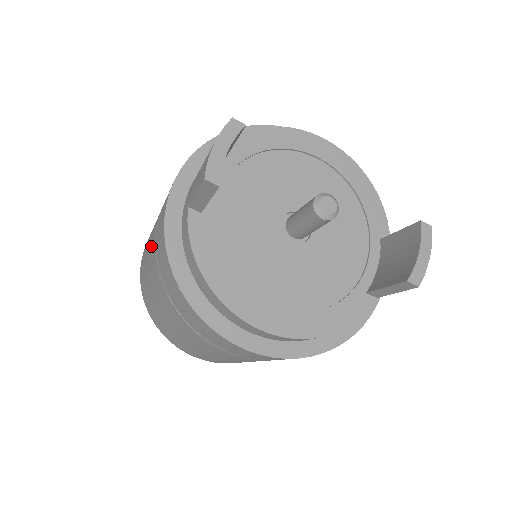
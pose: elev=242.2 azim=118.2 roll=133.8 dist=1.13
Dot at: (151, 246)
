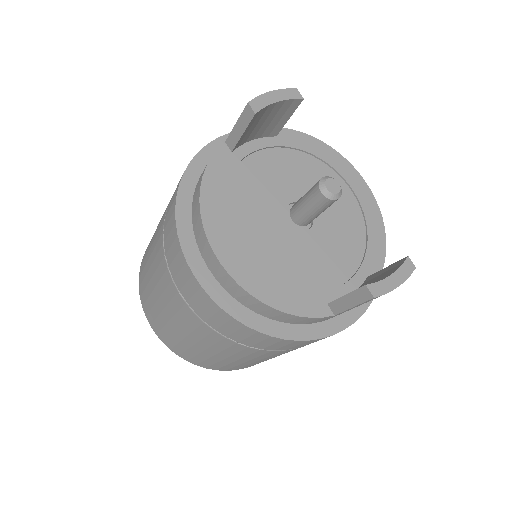
Dot at: occluded
